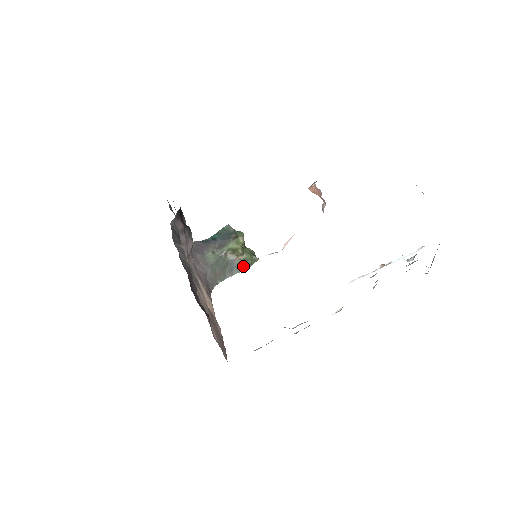
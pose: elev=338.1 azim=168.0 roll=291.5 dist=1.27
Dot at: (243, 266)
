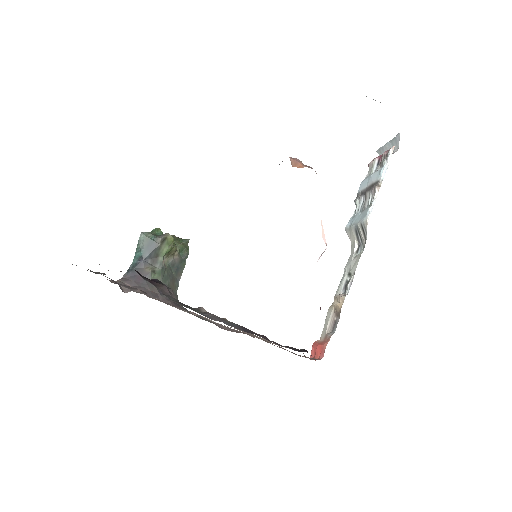
Dot at: (183, 258)
